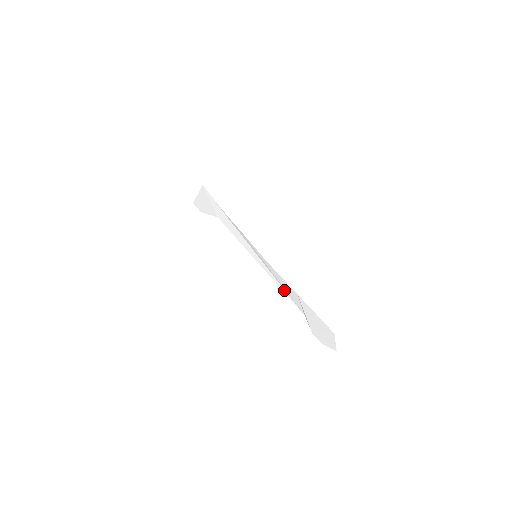
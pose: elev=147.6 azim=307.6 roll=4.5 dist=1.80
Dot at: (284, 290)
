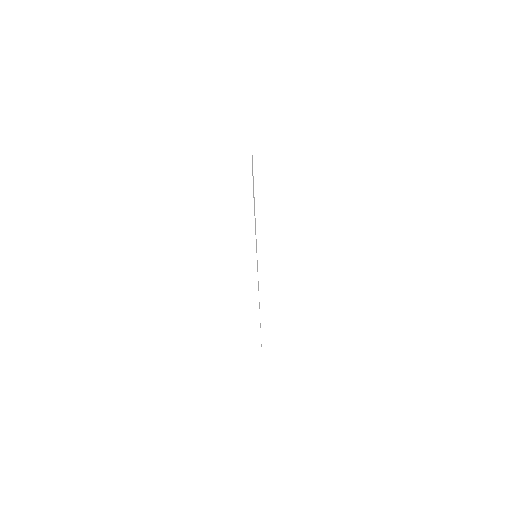
Dot at: occluded
